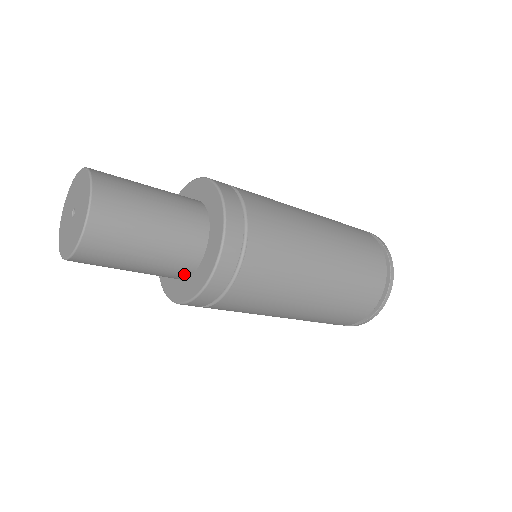
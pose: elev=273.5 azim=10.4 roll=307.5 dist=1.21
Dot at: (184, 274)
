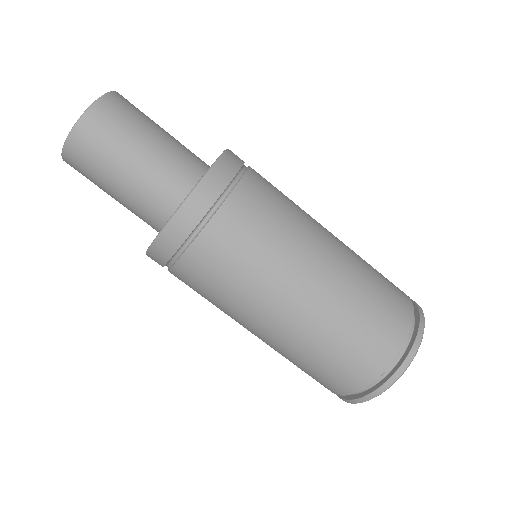
Dot at: (156, 225)
